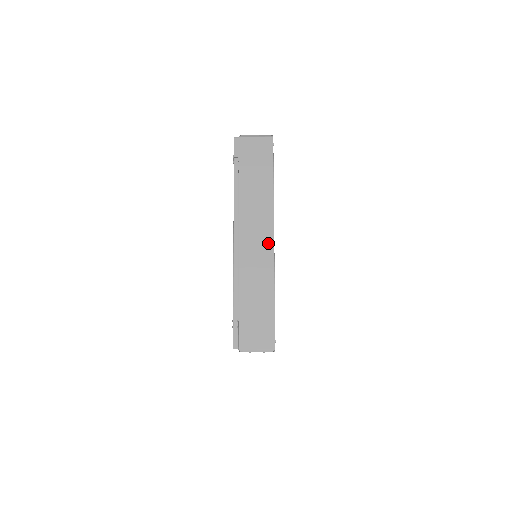
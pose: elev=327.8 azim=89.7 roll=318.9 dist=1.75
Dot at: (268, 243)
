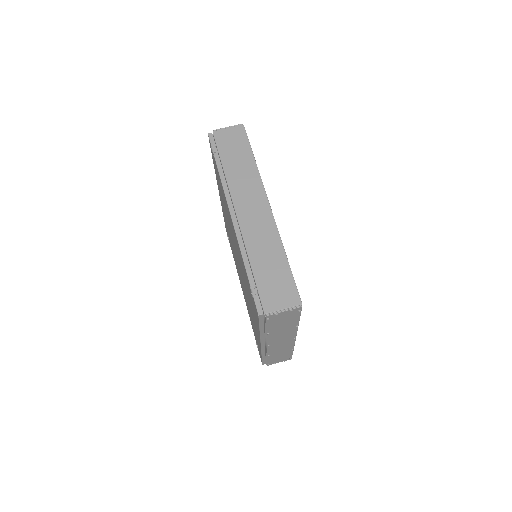
Dot at: (265, 210)
